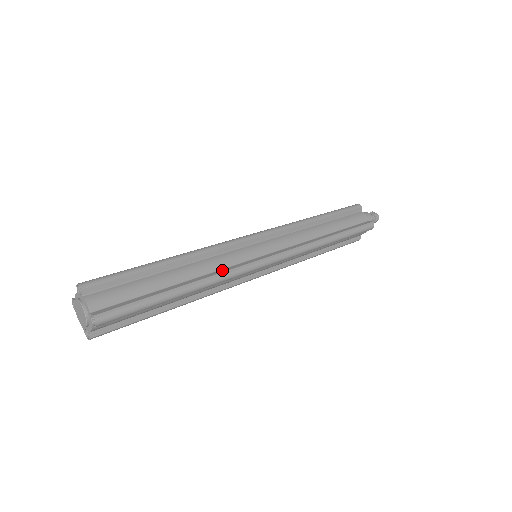
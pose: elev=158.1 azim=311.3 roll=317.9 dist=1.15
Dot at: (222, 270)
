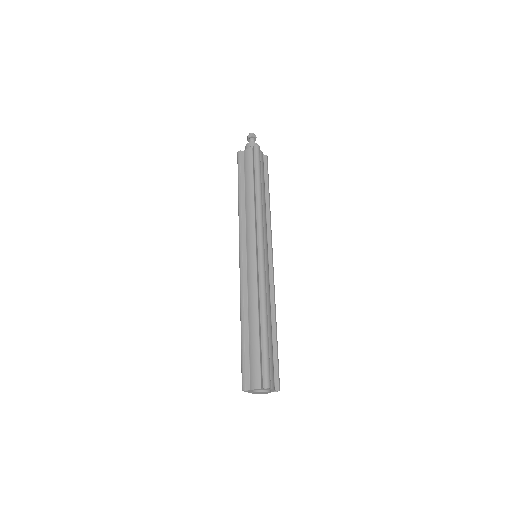
Dot at: (272, 295)
